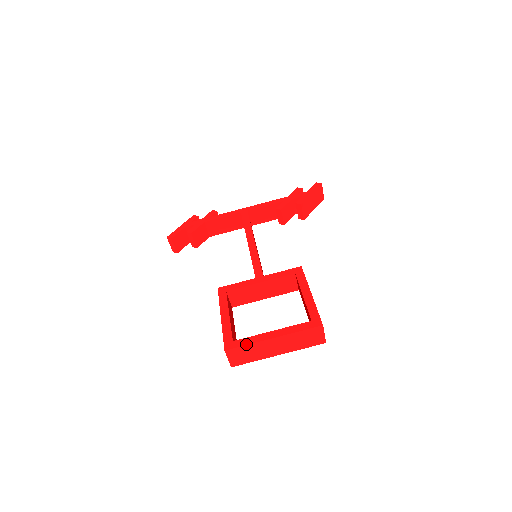
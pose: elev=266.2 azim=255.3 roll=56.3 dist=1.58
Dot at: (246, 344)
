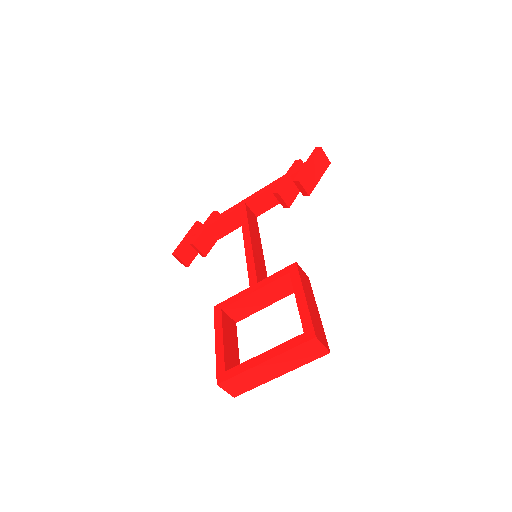
Dot at: (237, 374)
